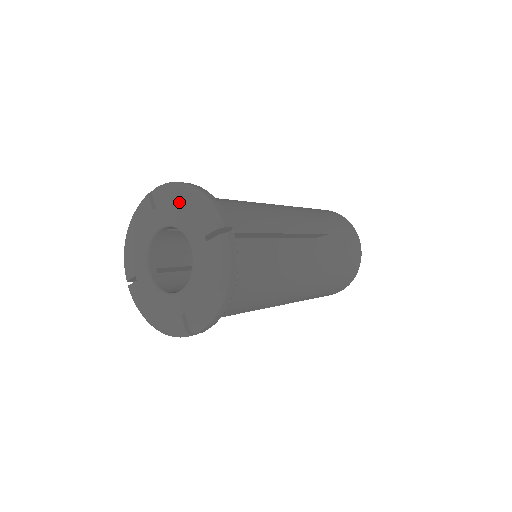
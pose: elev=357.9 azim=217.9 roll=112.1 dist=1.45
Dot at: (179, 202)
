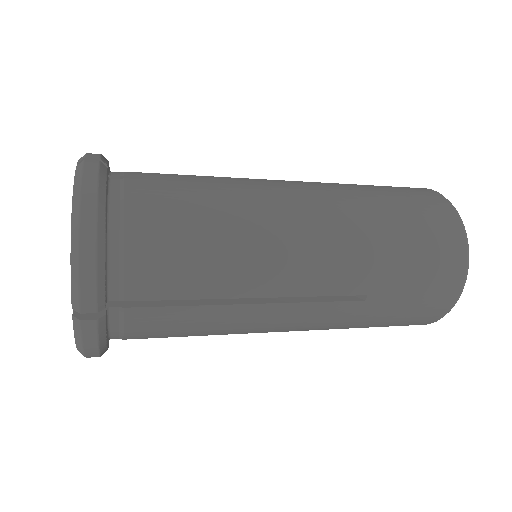
Dot at: occluded
